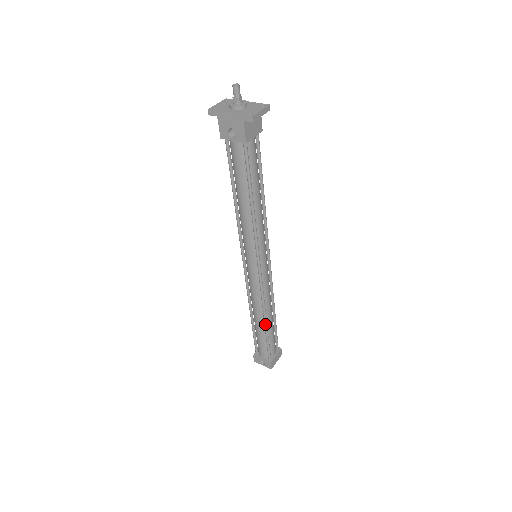
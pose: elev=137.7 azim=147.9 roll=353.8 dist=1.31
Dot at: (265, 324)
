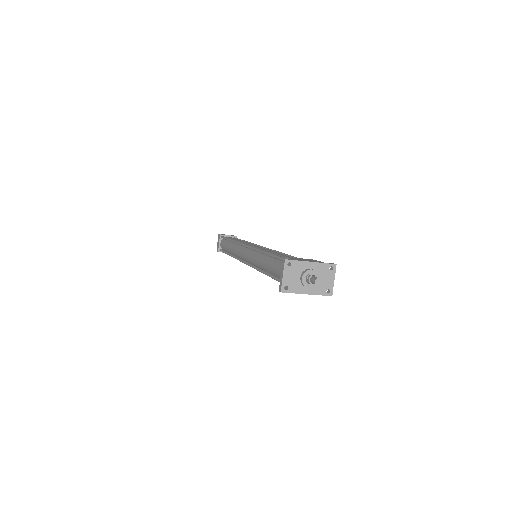
Dot at: occluded
